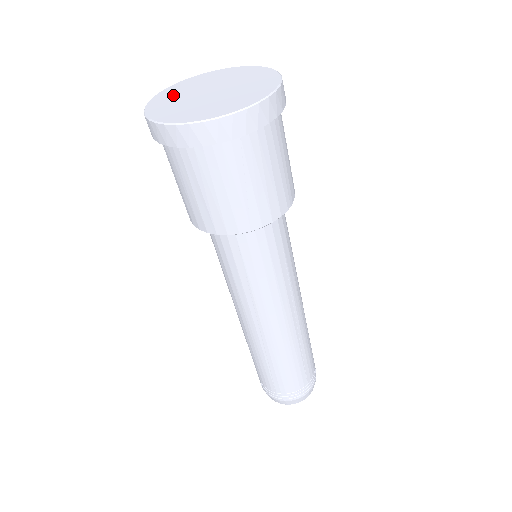
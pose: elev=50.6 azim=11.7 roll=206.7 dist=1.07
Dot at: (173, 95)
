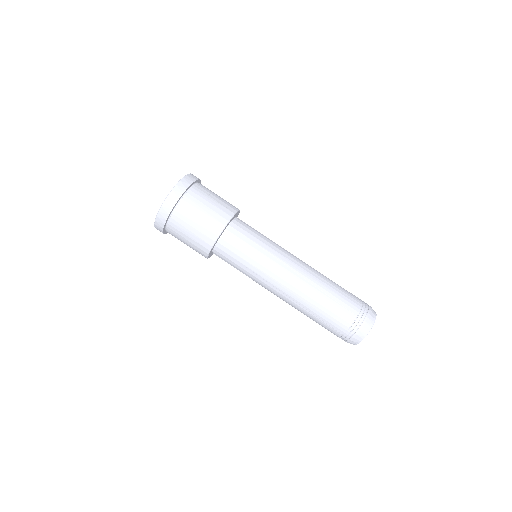
Dot at: occluded
